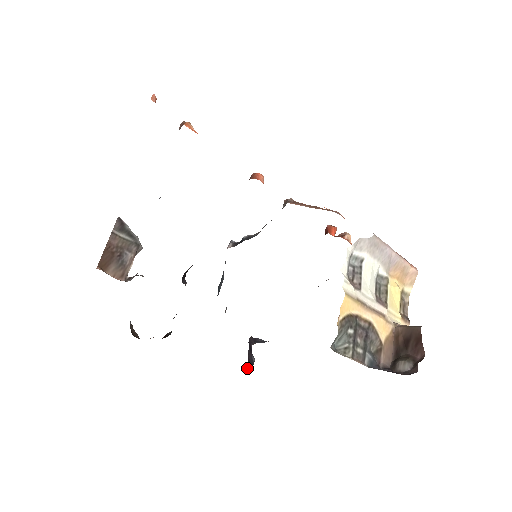
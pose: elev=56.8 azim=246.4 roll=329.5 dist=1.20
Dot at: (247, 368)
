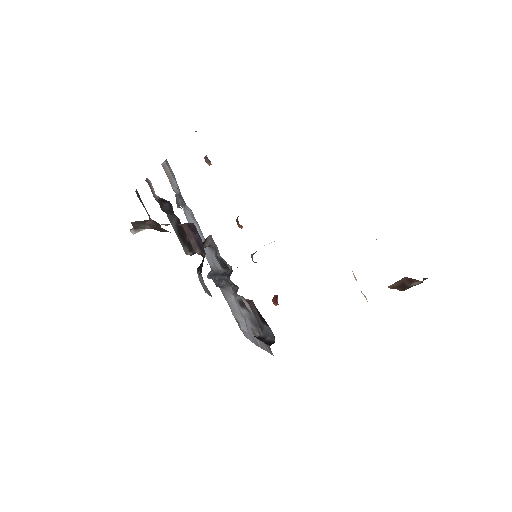
Dot at: (269, 345)
